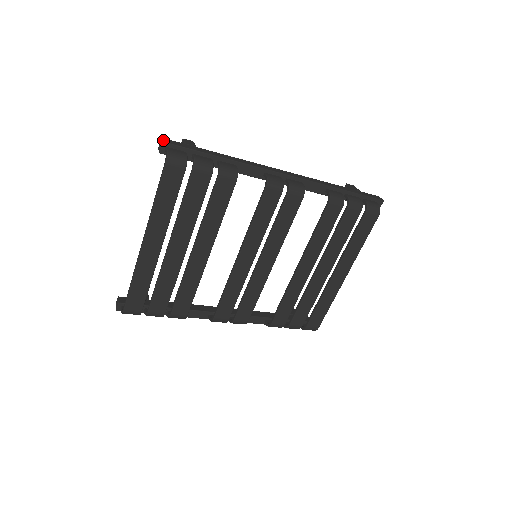
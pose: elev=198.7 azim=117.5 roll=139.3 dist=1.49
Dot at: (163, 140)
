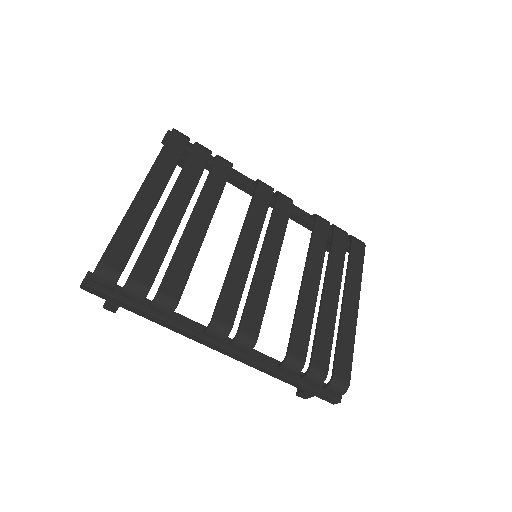
Dot at: (168, 132)
